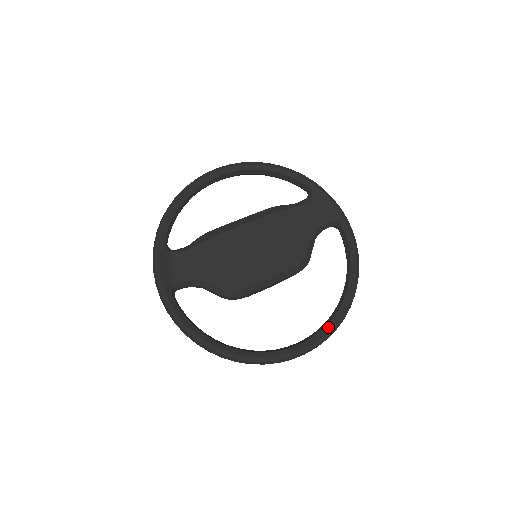
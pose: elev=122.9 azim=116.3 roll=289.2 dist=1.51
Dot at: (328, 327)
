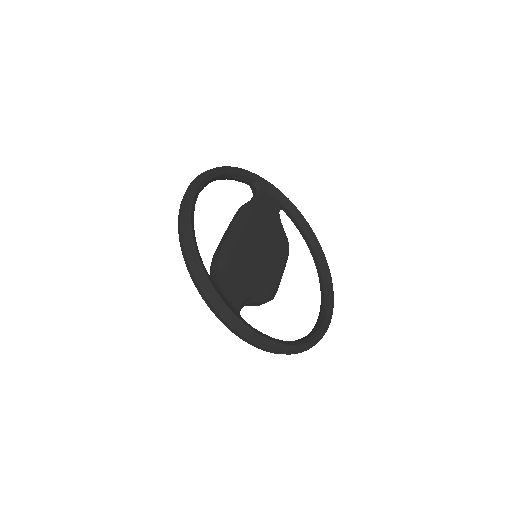
Dot at: (331, 287)
